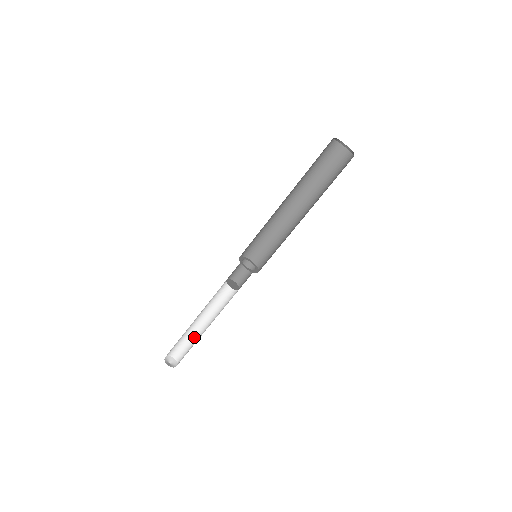
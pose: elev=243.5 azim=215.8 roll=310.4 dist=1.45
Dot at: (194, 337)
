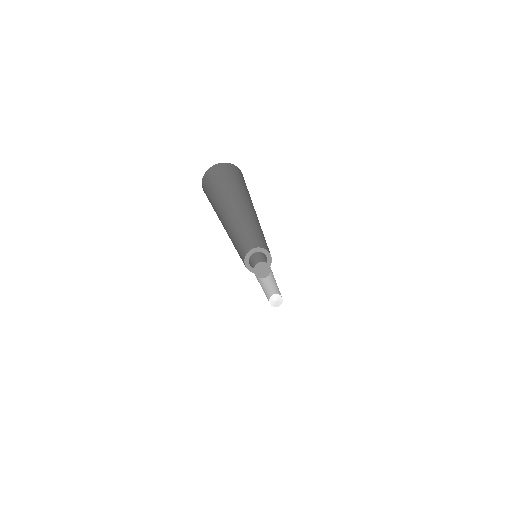
Dot at: occluded
